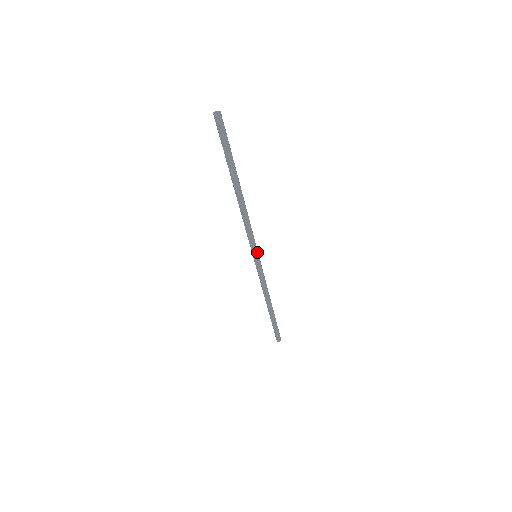
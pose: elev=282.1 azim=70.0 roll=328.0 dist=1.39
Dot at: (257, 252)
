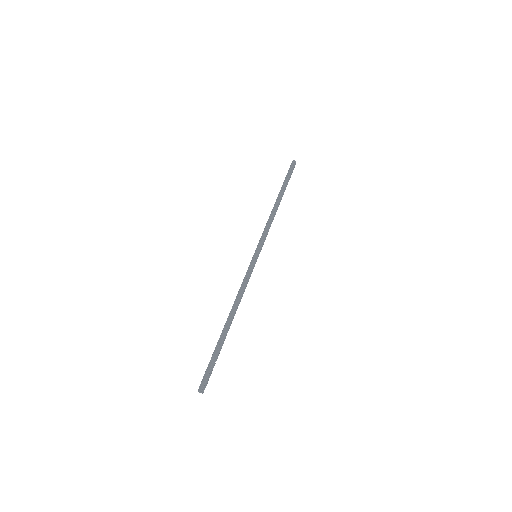
Dot at: (259, 251)
